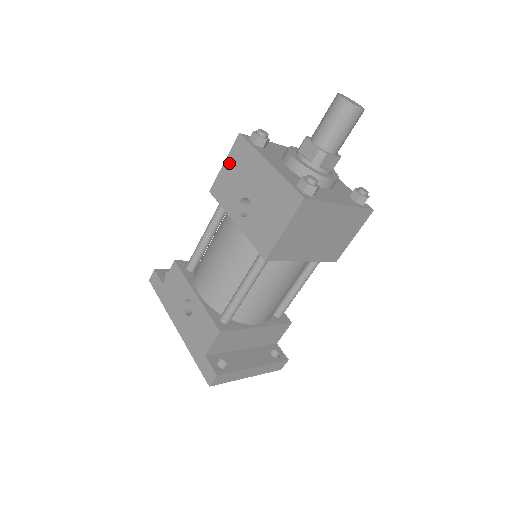
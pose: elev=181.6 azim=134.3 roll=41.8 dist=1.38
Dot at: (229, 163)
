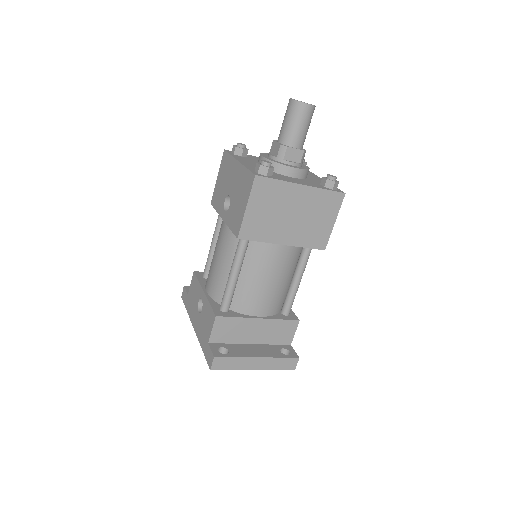
Dot at: (219, 175)
